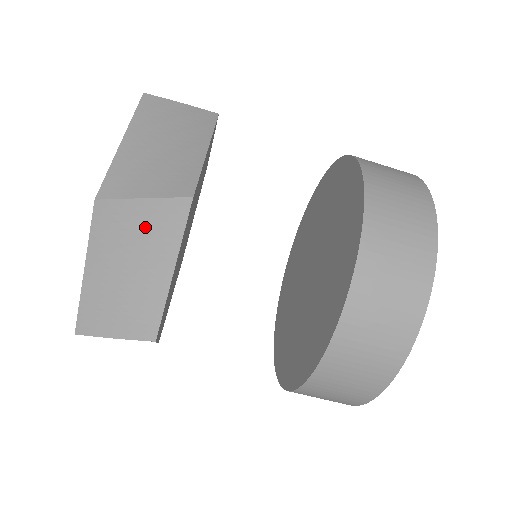
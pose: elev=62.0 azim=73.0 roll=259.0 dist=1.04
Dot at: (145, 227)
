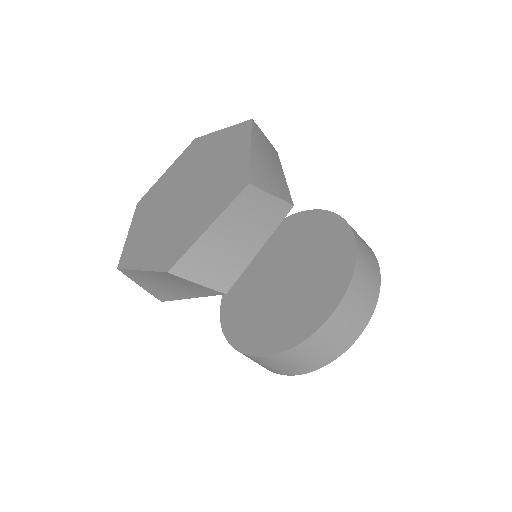
Dot at: (262, 213)
